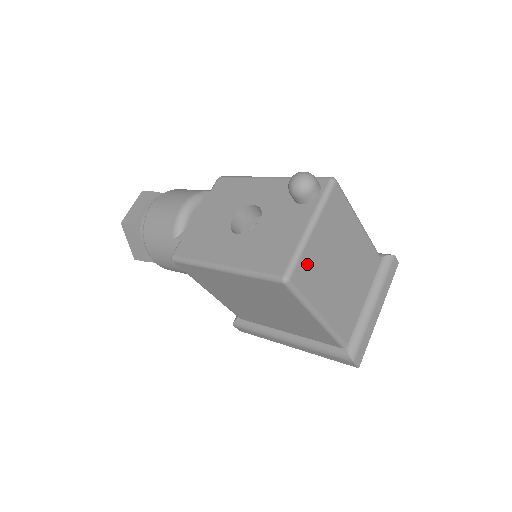
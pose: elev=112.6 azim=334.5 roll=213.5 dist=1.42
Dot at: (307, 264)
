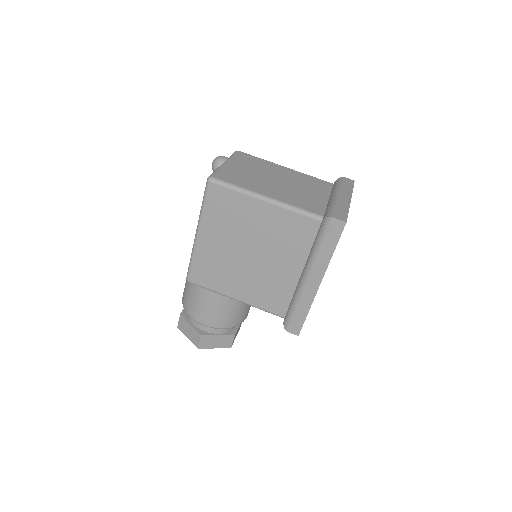
Dot at: (228, 174)
